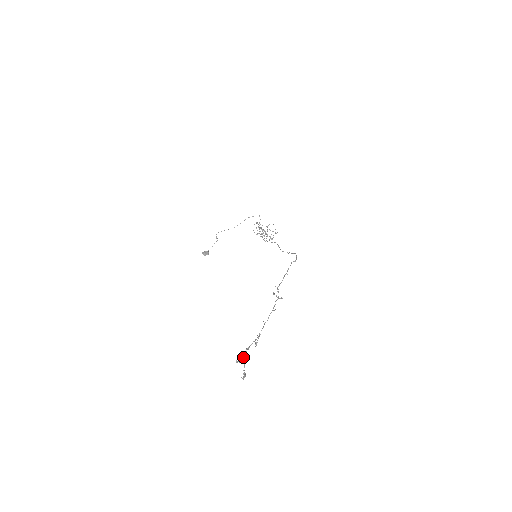
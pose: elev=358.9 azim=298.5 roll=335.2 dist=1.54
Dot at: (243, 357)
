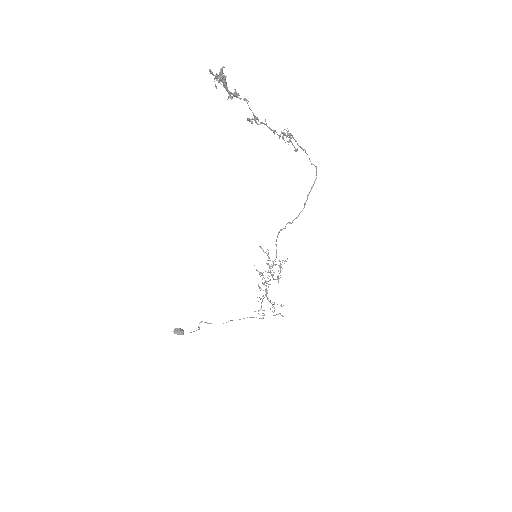
Dot at: occluded
